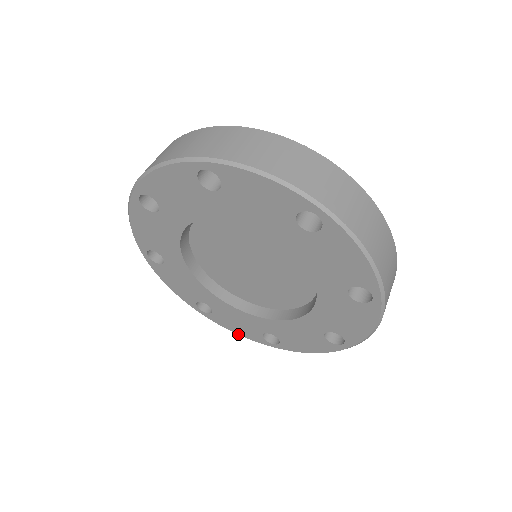
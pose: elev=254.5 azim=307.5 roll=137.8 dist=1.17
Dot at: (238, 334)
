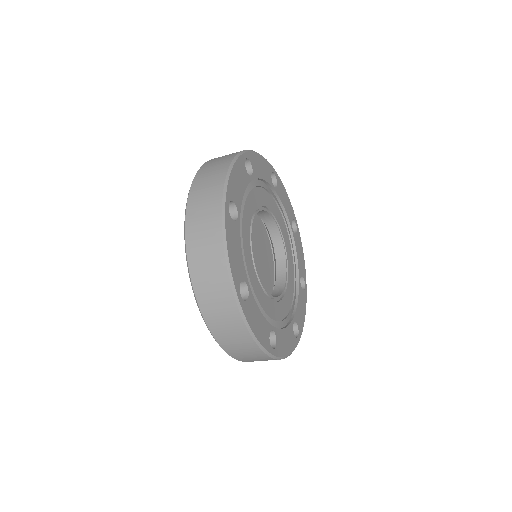
Dot at: occluded
